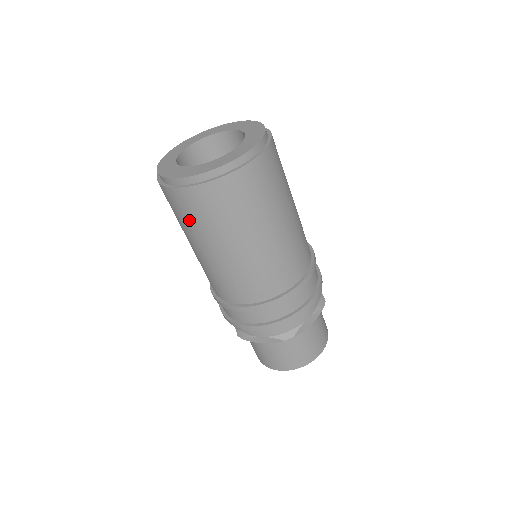
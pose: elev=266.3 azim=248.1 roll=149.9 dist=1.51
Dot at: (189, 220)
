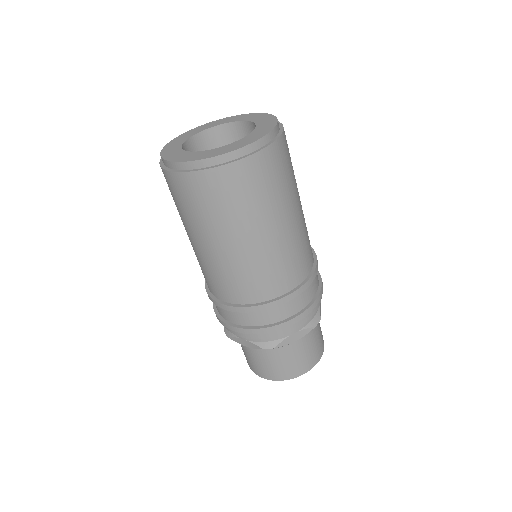
Dot at: (180, 206)
